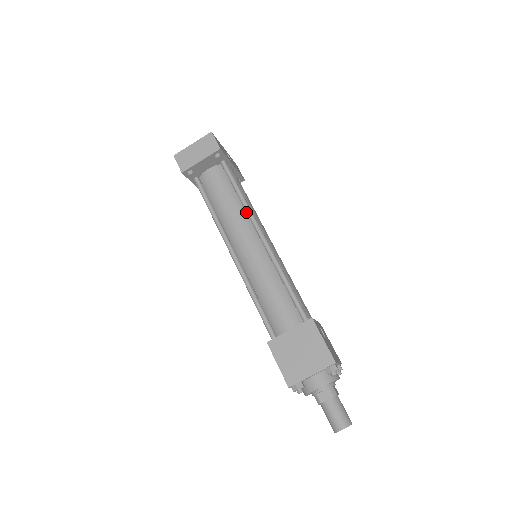
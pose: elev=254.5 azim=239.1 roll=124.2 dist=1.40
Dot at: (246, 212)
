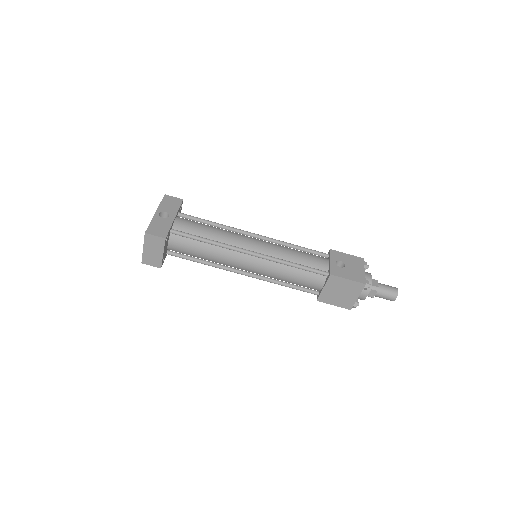
Dot at: (224, 248)
